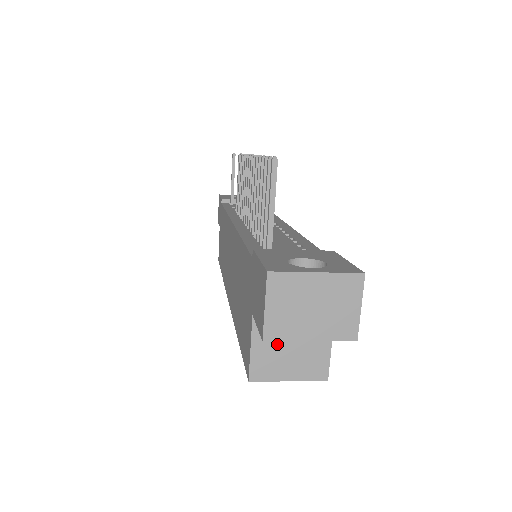
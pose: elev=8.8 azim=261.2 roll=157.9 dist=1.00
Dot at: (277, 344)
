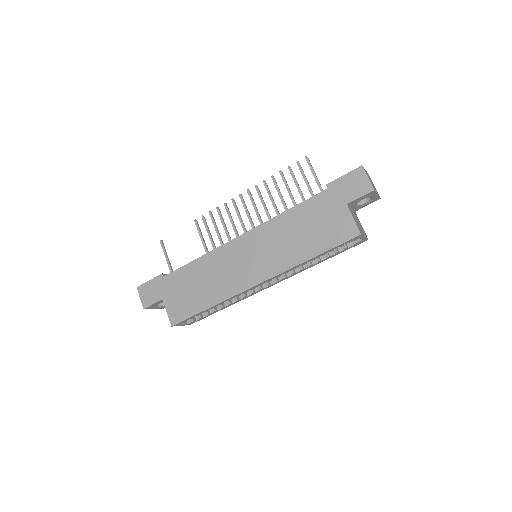
Dot at: (356, 219)
